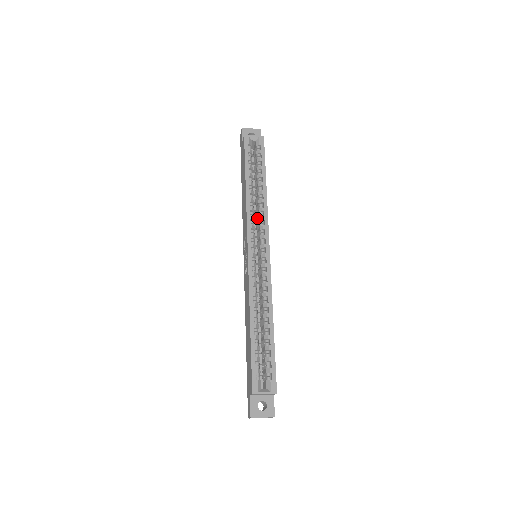
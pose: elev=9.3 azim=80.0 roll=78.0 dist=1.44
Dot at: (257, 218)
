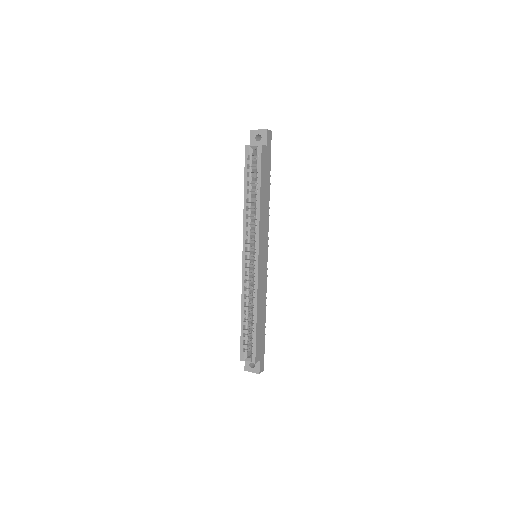
Dot at: (256, 225)
